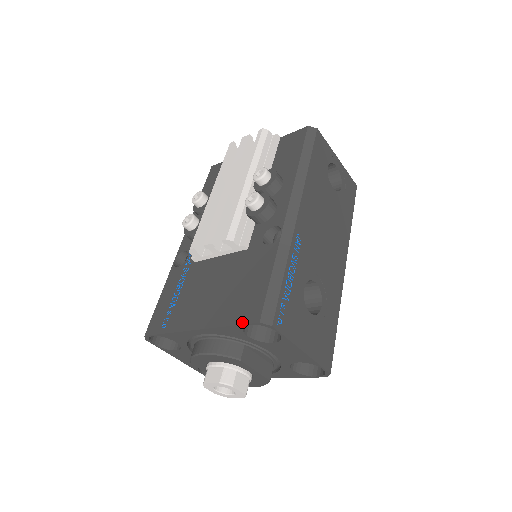
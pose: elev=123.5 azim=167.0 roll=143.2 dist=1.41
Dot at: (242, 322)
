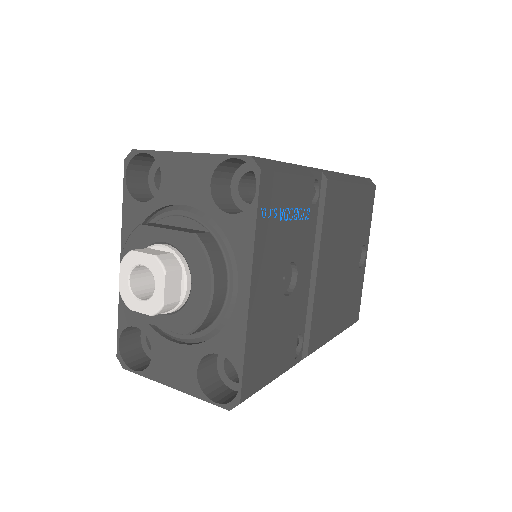
Dot at: (125, 187)
